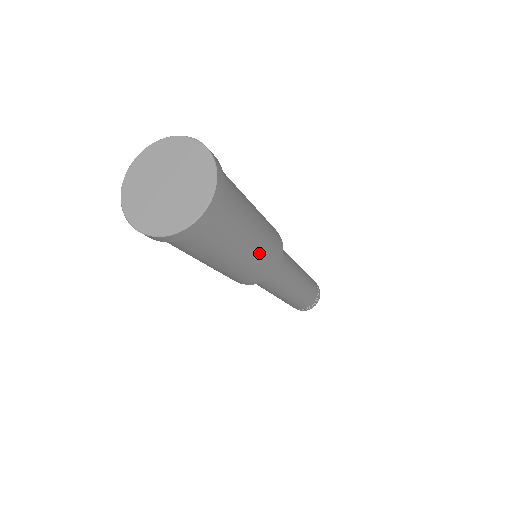
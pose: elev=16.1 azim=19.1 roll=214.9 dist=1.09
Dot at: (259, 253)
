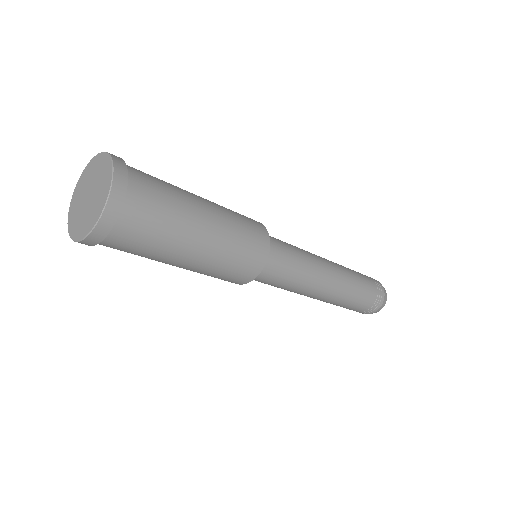
Dot at: (225, 239)
